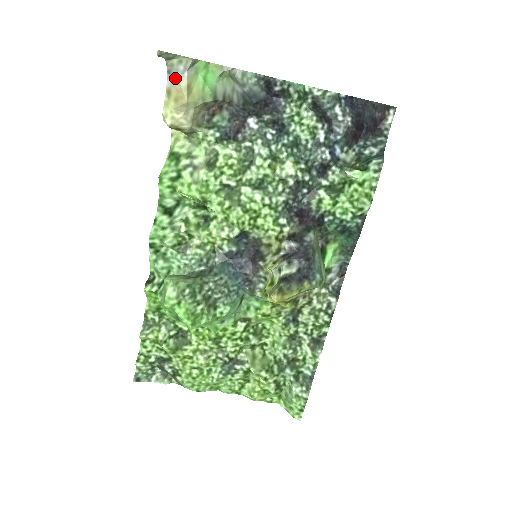
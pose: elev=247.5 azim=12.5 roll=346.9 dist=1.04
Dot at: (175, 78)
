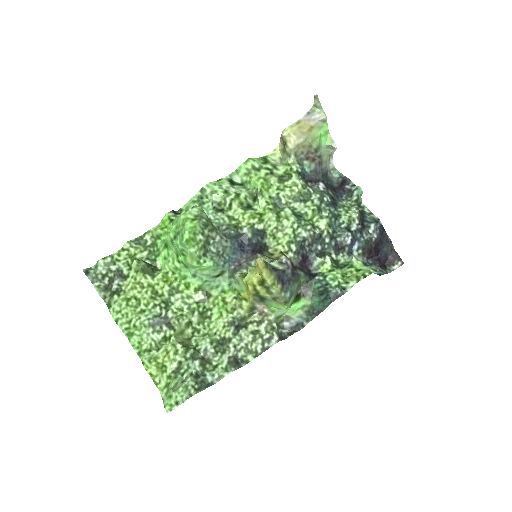
Dot at: (309, 118)
